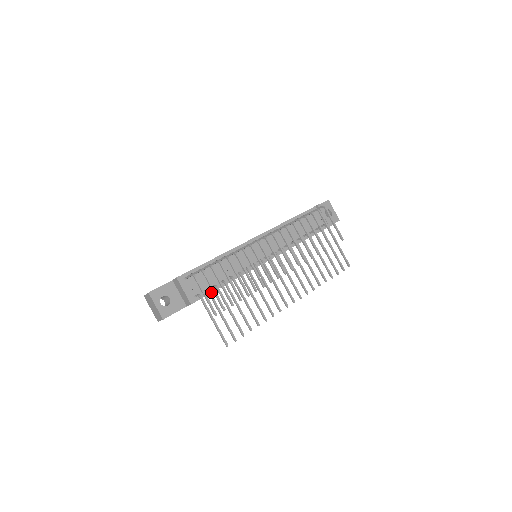
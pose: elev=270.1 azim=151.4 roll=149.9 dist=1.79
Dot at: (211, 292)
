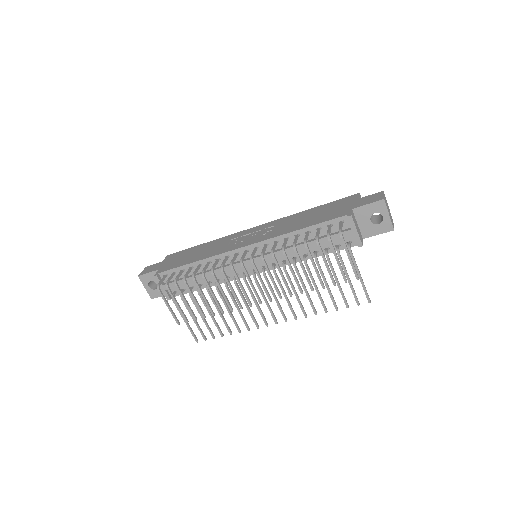
Dot at: occluded
